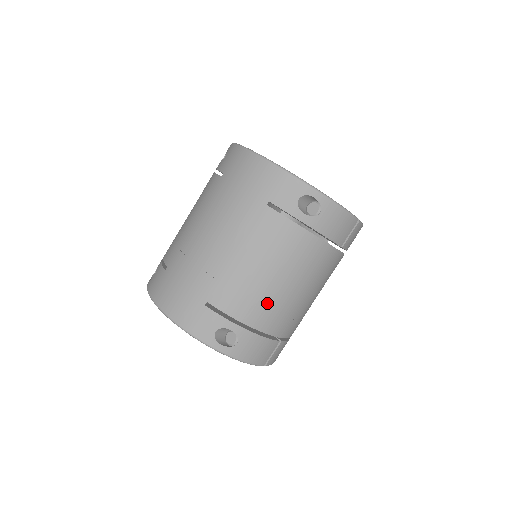
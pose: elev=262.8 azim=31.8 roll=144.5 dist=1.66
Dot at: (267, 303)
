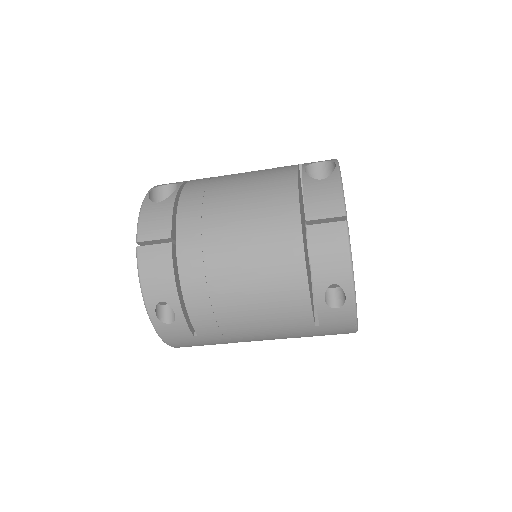
Dot at: occluded
